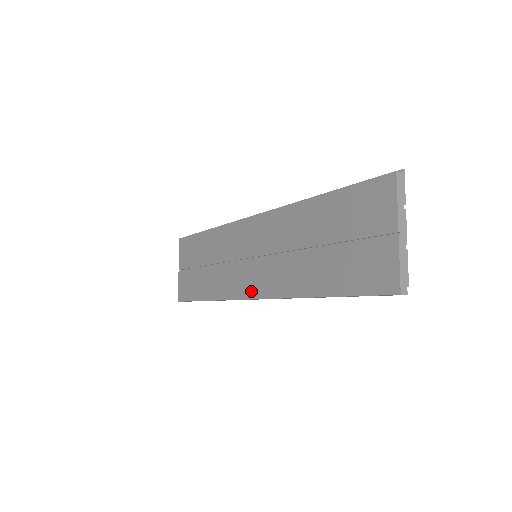
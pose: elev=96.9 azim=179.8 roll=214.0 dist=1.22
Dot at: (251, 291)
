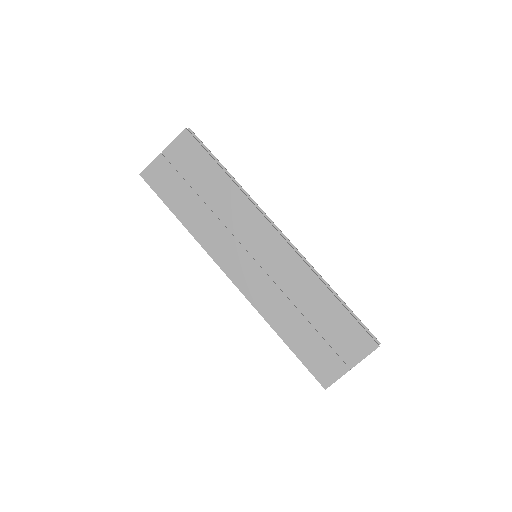
Dot at: (234, 274)
